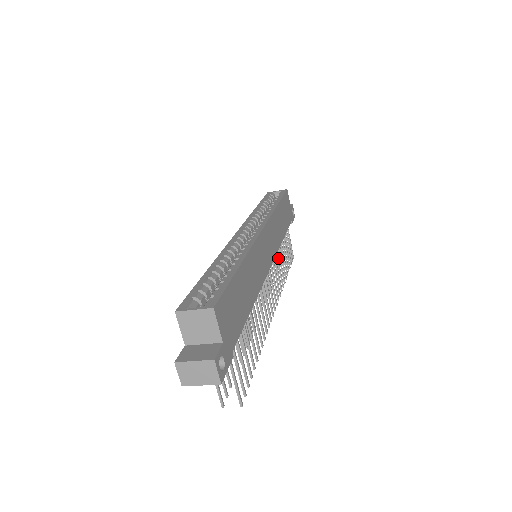
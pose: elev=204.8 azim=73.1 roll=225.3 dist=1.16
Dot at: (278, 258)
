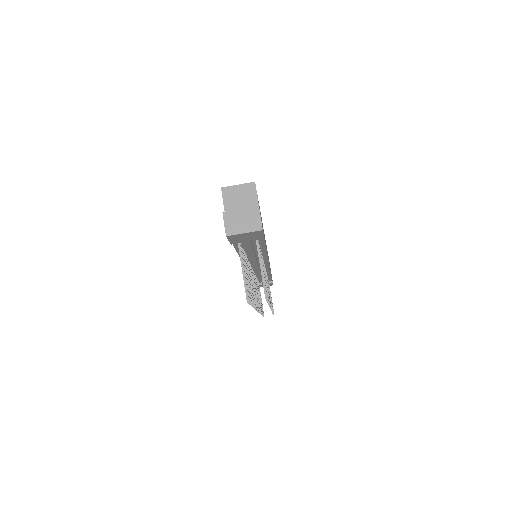
Dot at: occluded
